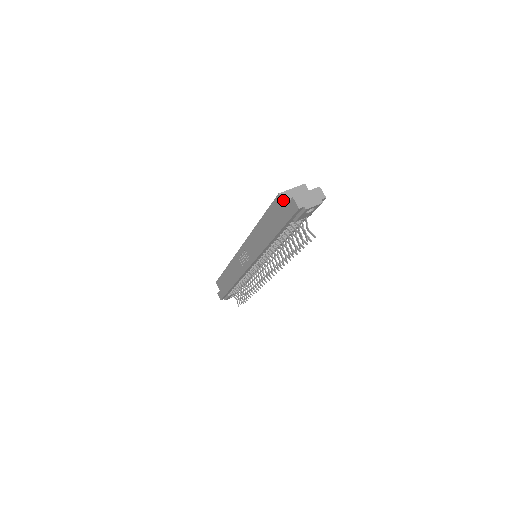
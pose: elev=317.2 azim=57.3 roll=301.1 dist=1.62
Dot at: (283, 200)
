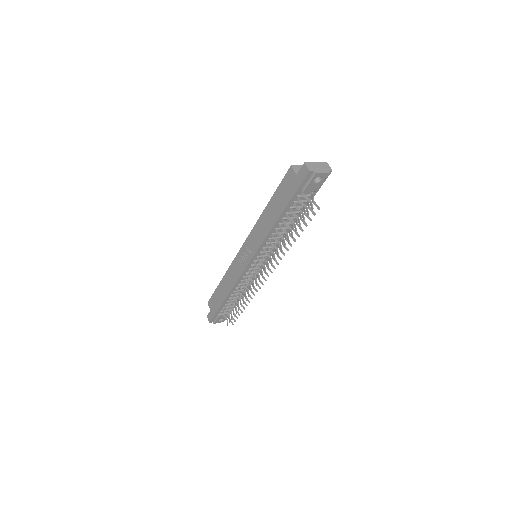
Dot at: (294, 171)
